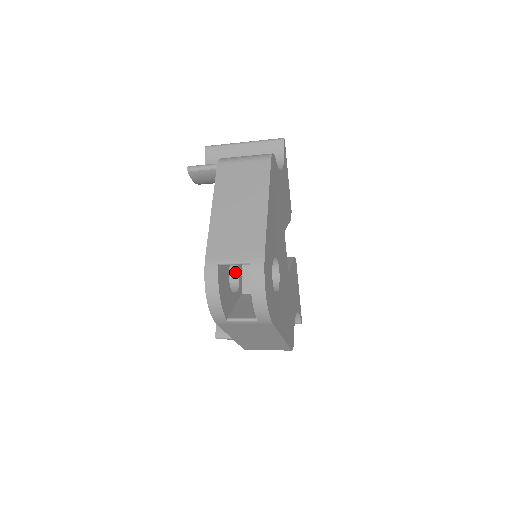
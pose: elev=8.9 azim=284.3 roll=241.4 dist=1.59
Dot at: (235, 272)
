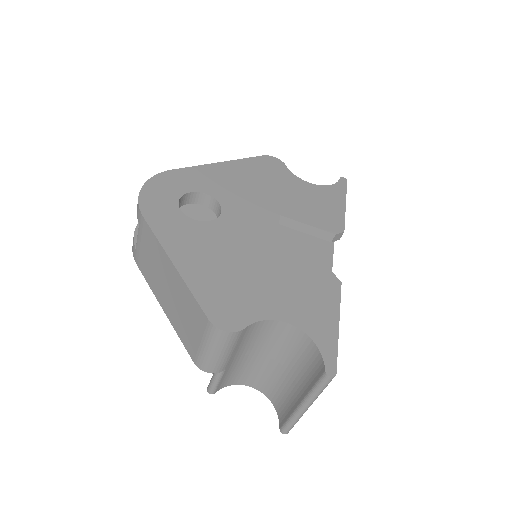
Dot at: occluded
